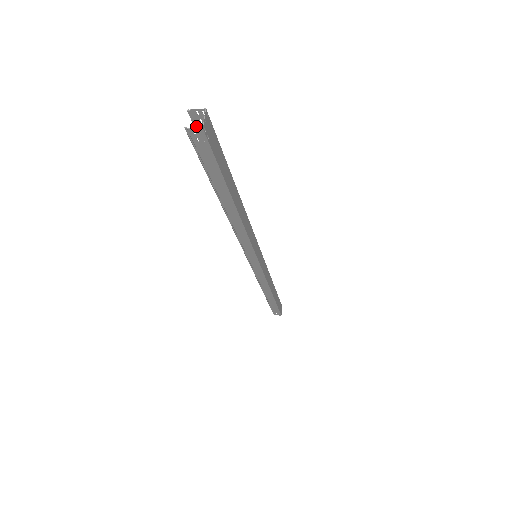
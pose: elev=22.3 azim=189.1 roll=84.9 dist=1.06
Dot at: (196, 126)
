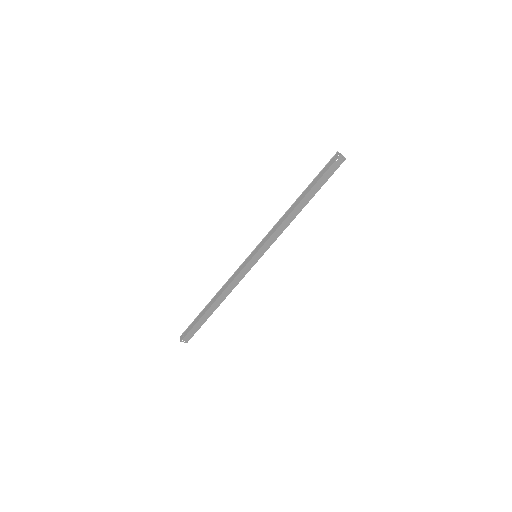
Dot at: occluded
